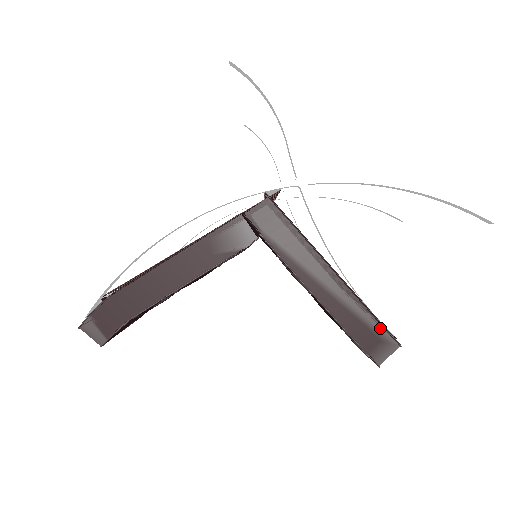
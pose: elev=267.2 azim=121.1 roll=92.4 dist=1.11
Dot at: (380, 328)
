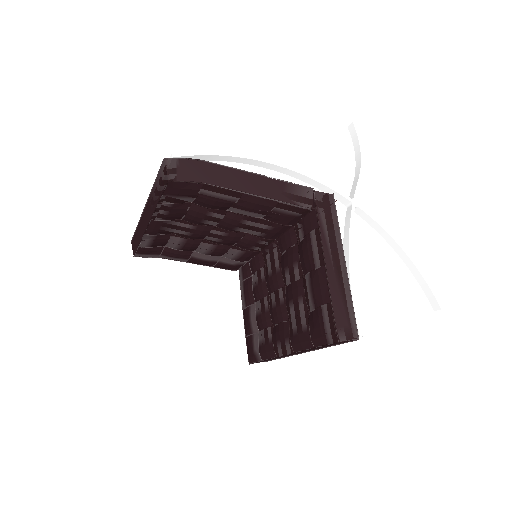
Dot at: (352, 318)
